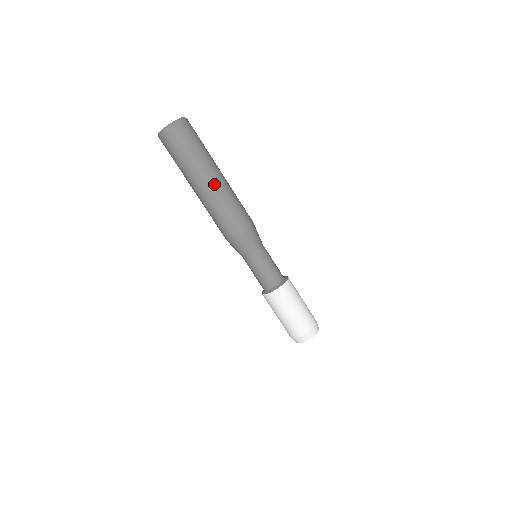
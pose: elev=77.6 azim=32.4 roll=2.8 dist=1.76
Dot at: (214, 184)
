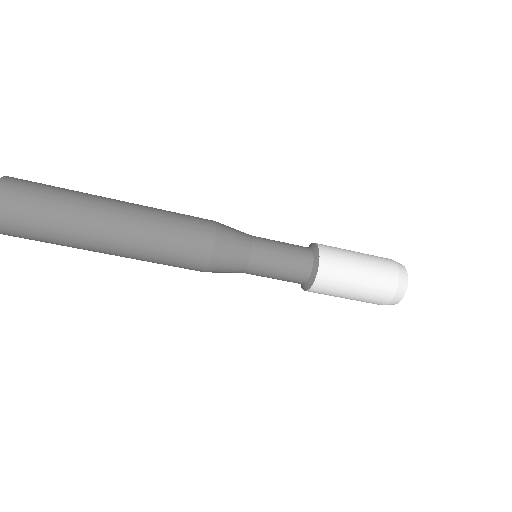
Dot at: (121, 226)
